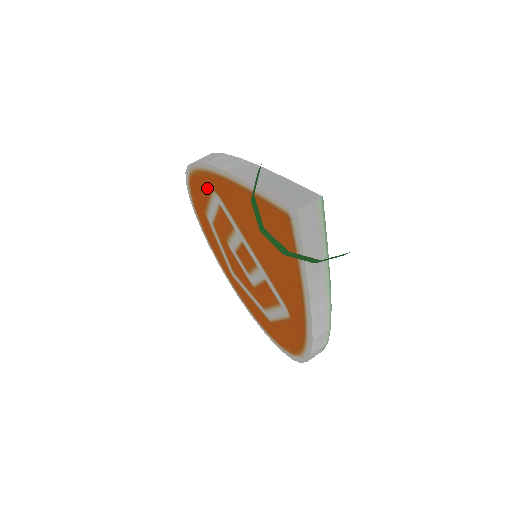
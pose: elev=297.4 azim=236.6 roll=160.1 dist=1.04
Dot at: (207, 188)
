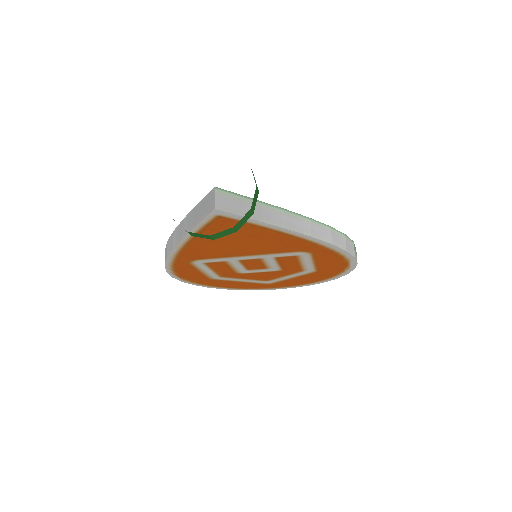
Dot at: (188, 266)
